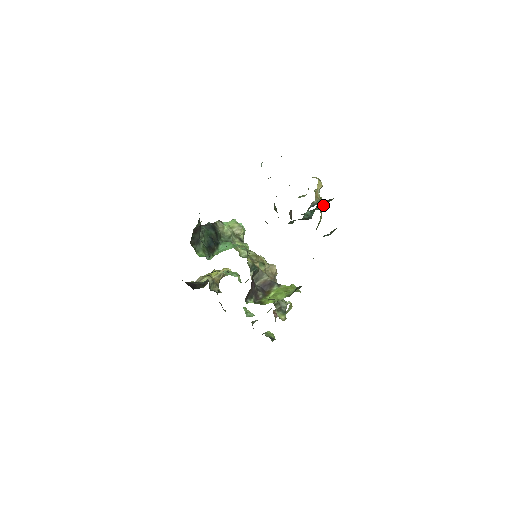
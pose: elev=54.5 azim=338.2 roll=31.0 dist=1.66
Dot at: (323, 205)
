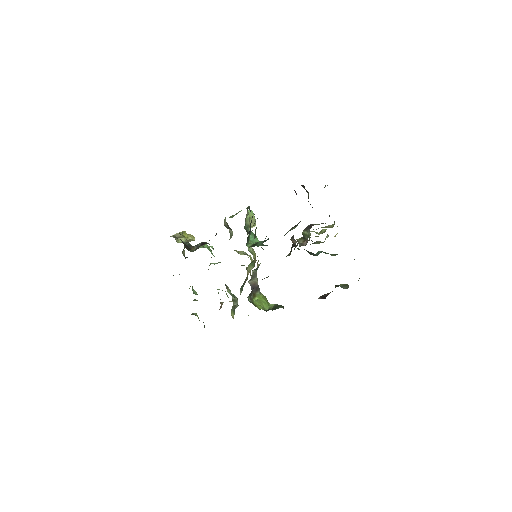
Dot at: occluded
